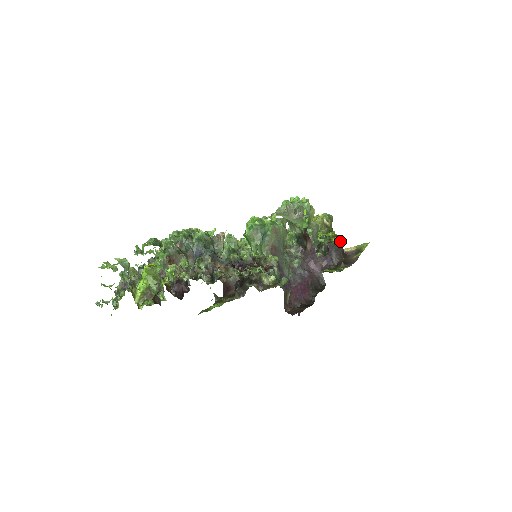
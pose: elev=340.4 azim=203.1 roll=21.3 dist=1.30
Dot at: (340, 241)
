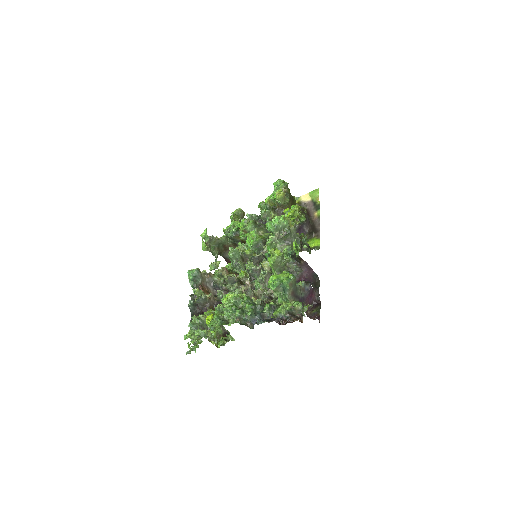
Dot at: (303, 210)
